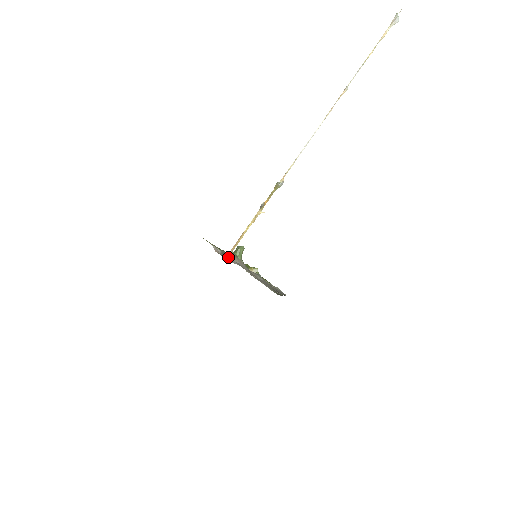
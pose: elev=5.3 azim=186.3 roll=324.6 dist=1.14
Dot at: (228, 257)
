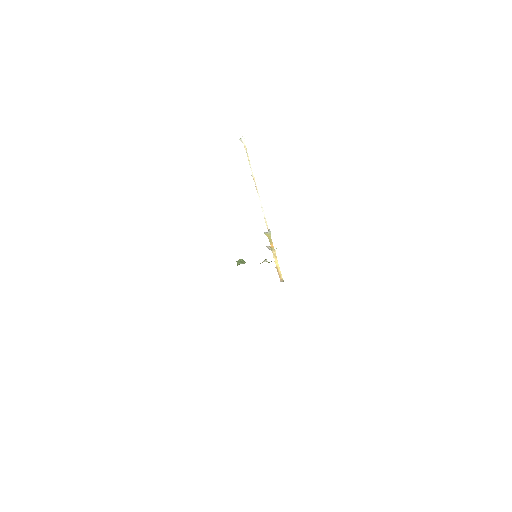
Dot at: occluded
